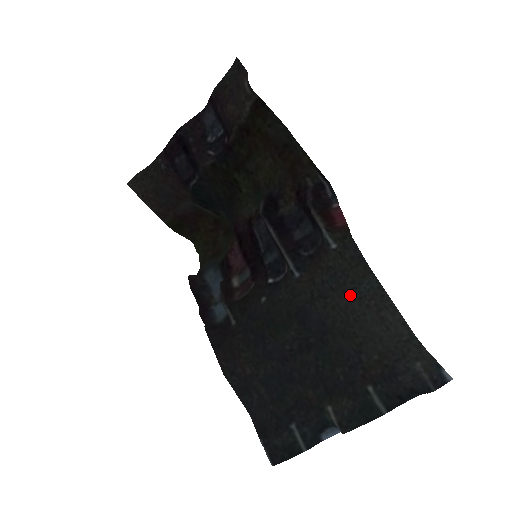
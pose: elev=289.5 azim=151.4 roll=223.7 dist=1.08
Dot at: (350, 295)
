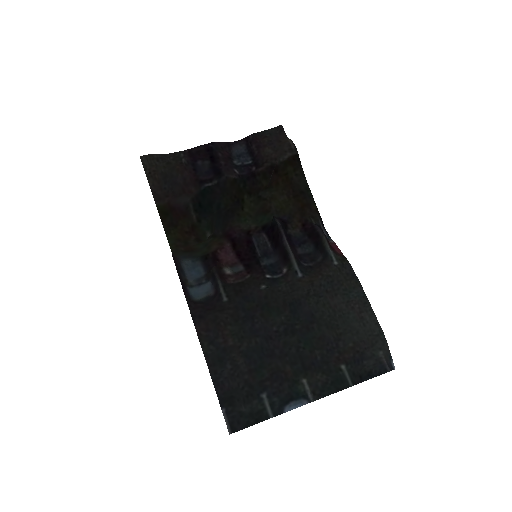
Dot at: (341, 298)
